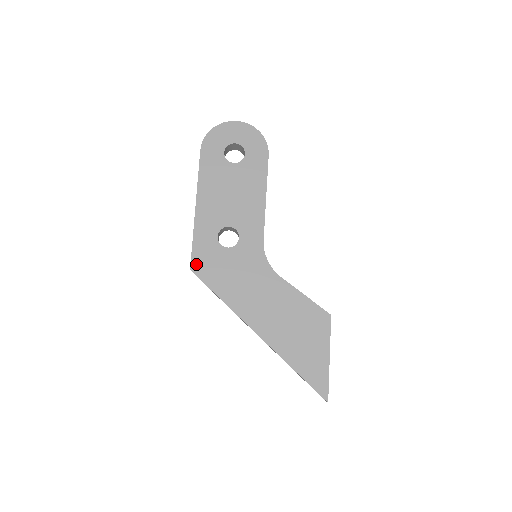
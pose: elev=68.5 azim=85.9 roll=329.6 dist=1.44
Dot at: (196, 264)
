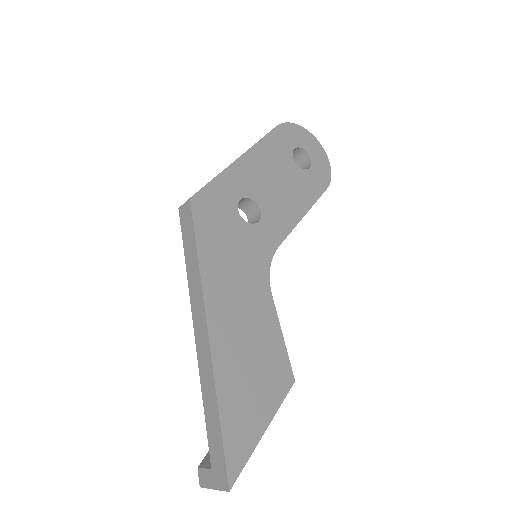
Dot at: (200, 199)
